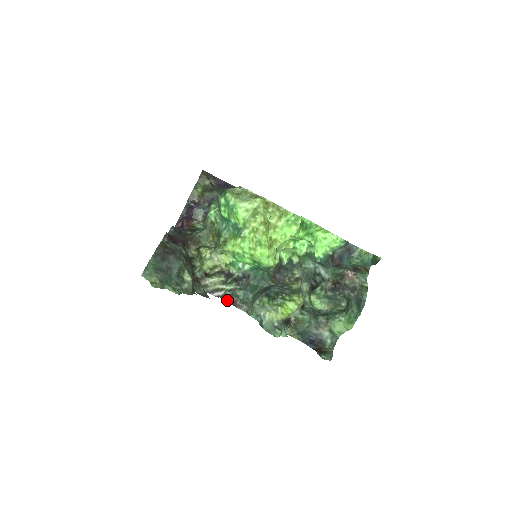
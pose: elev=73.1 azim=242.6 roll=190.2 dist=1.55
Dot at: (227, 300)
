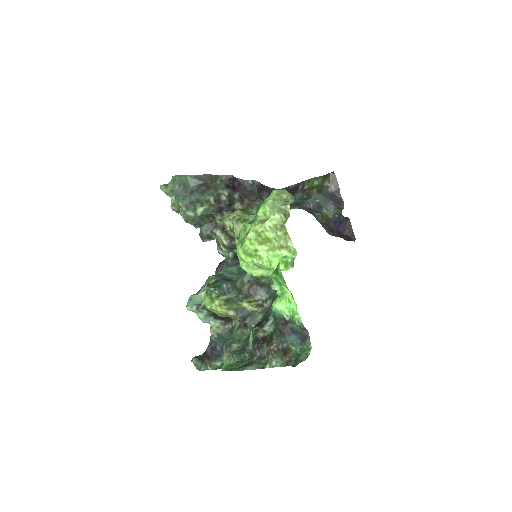
Dot at: (222, 261)
